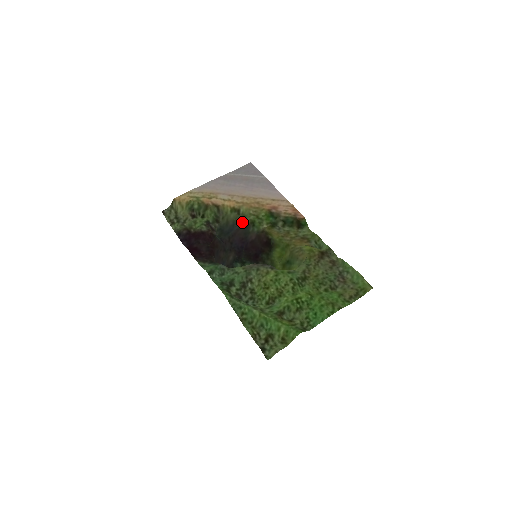
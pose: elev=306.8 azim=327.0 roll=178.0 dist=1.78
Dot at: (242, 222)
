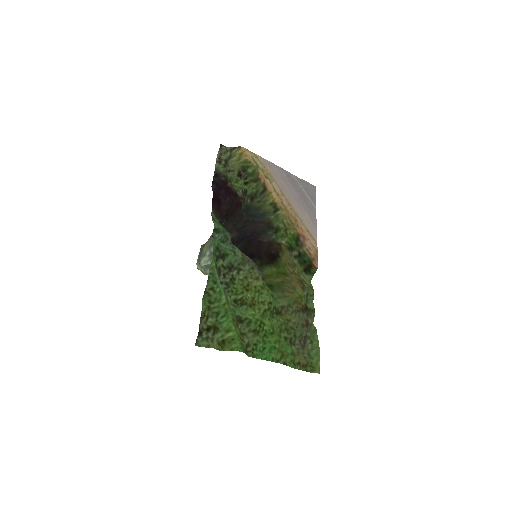
Dot at: (270, 220)
